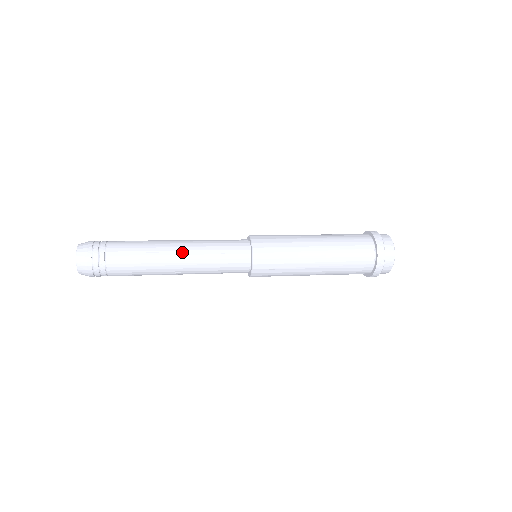
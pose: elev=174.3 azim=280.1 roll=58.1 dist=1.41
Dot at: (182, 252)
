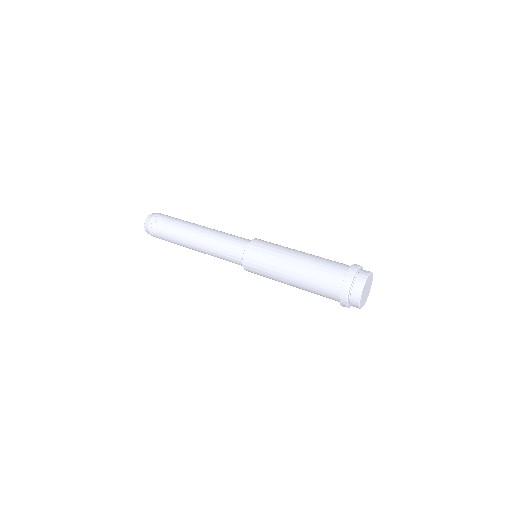
Dot at: (199, 246)
